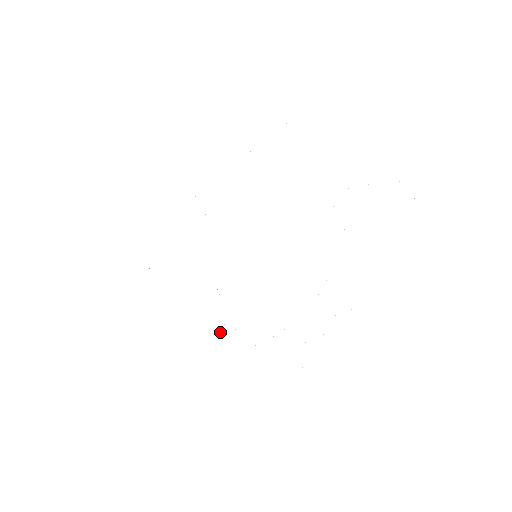
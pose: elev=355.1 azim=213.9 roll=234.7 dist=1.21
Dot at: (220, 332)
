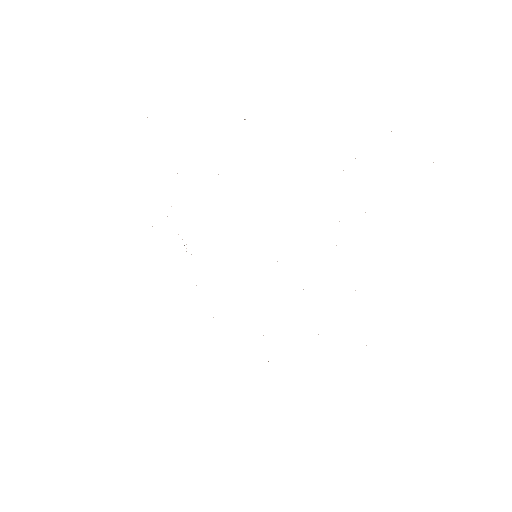
Dot at: occluded
